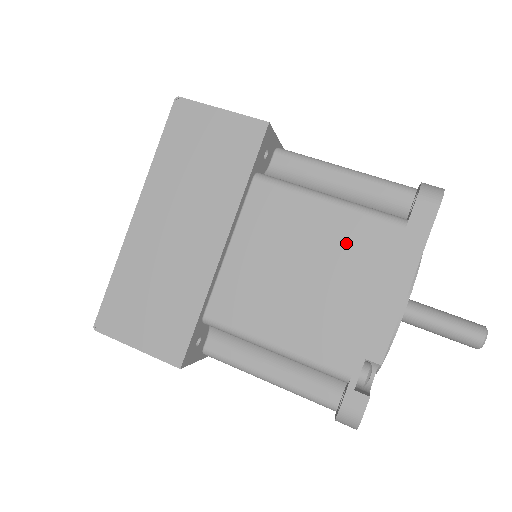
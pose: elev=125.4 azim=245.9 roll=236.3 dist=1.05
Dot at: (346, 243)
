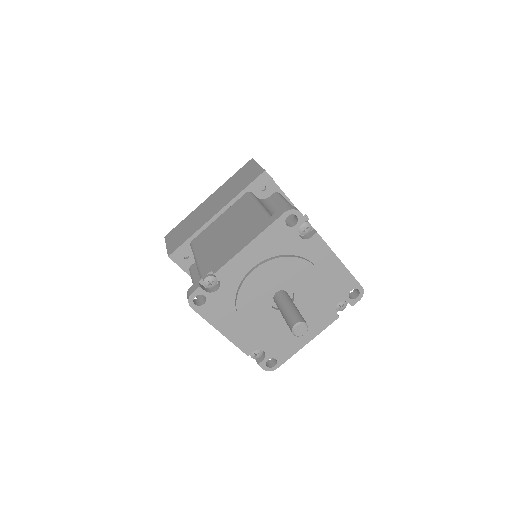
Dot at: (247, 222)
